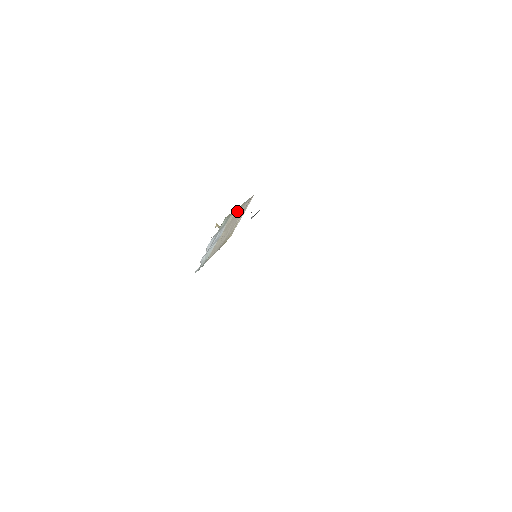
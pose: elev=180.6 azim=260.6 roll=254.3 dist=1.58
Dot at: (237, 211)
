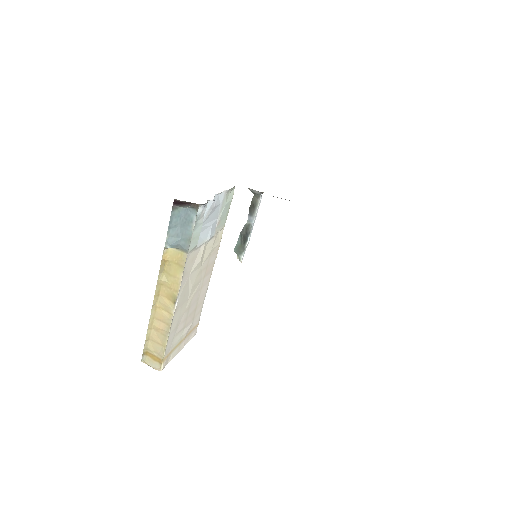
Dot at: (210, 266)
